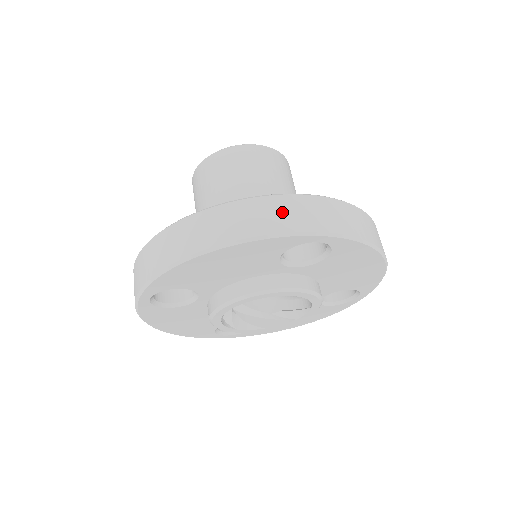
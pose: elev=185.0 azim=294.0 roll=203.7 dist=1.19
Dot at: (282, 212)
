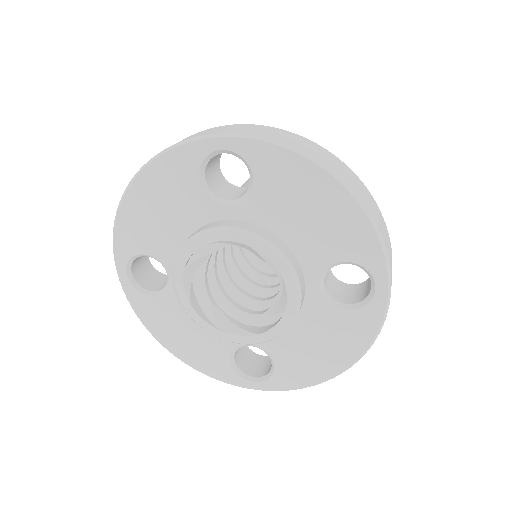
Dot at: occluded
